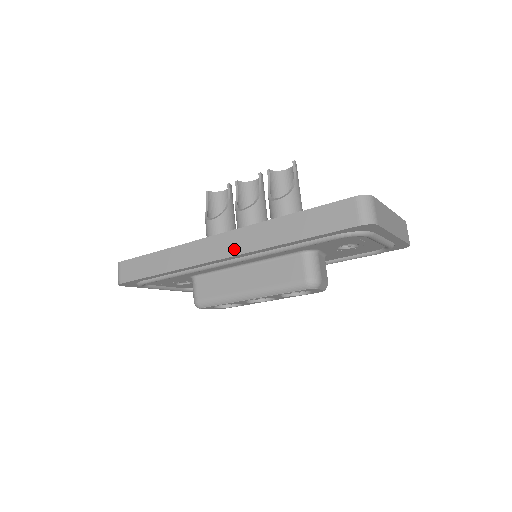
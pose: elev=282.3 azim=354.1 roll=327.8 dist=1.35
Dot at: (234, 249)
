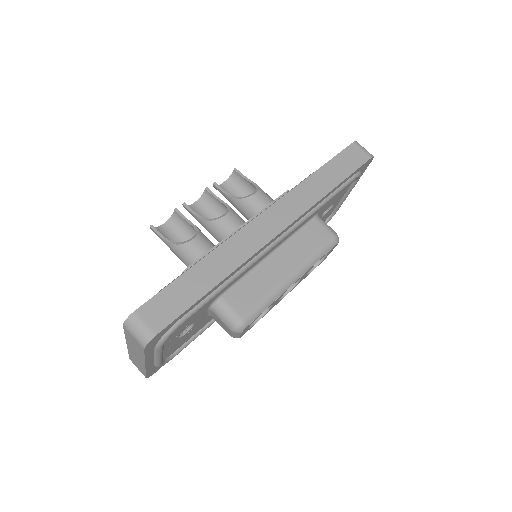
Dot at: (288, 217)
